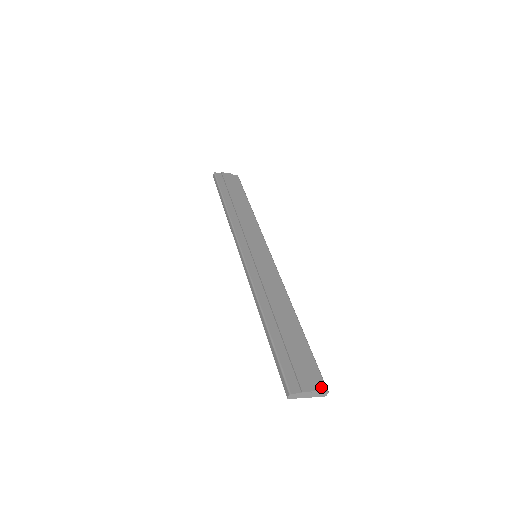
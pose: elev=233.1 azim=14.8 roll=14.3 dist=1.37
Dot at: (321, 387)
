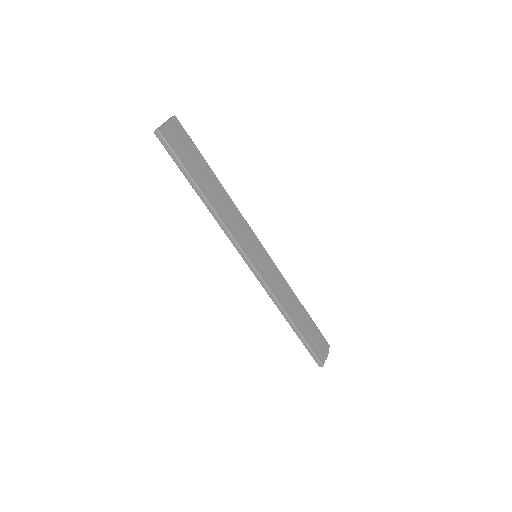
Dot at: (328, 347)
